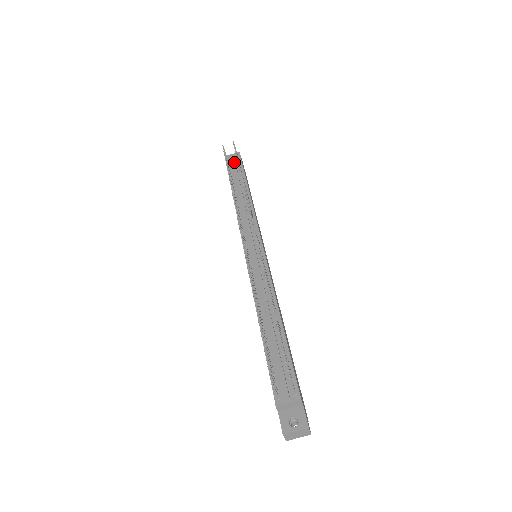
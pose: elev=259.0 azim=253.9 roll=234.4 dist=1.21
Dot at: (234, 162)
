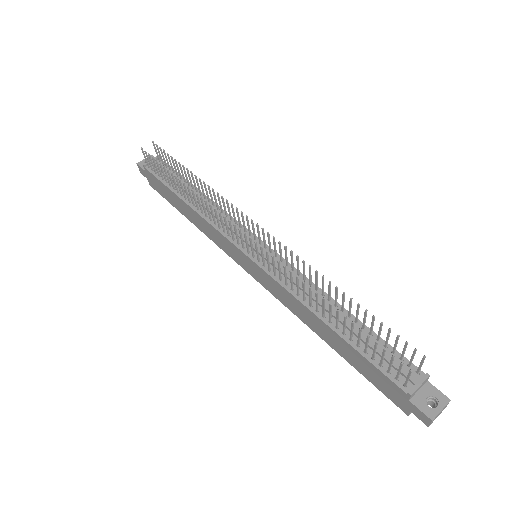
Dot at: occluded
